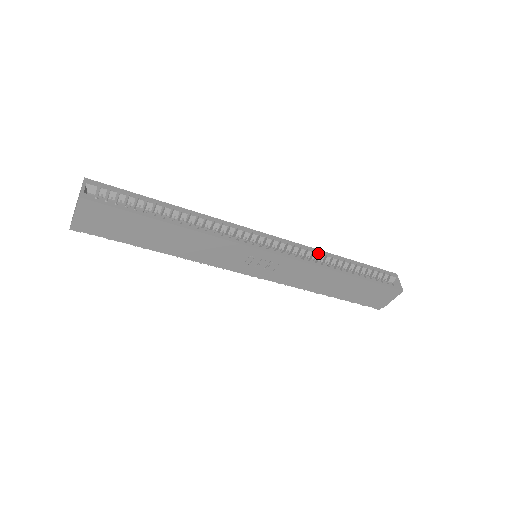
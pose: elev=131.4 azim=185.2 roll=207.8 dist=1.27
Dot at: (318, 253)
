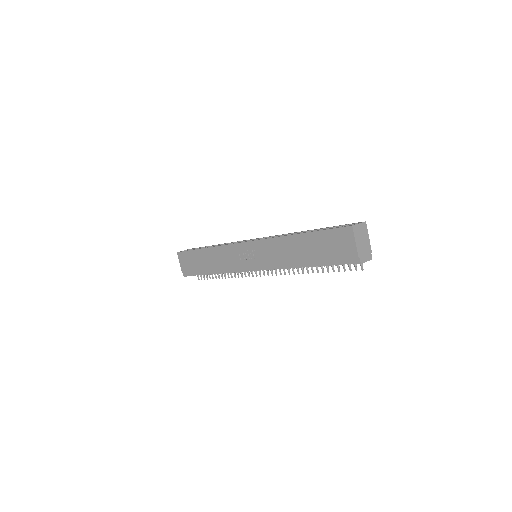
Dot at: (288, 234)
